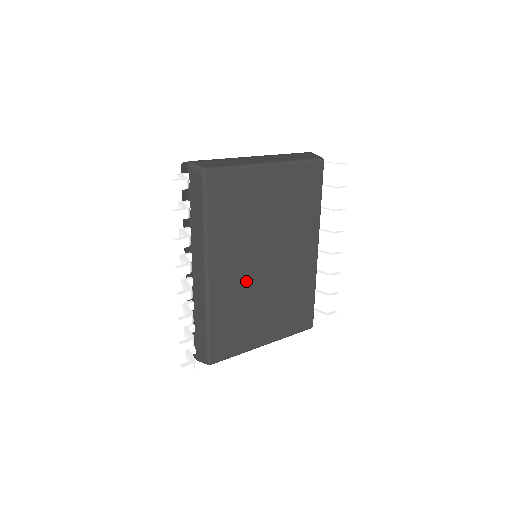
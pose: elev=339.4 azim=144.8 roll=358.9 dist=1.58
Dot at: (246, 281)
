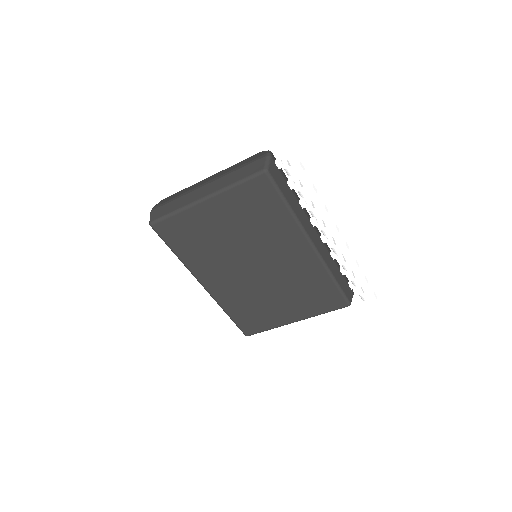
Dot at: (242, 284)
